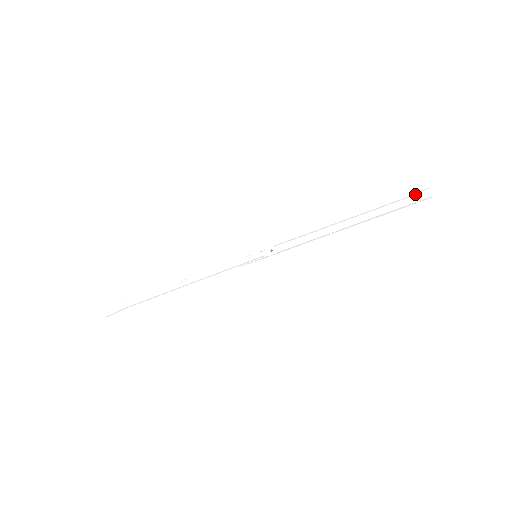
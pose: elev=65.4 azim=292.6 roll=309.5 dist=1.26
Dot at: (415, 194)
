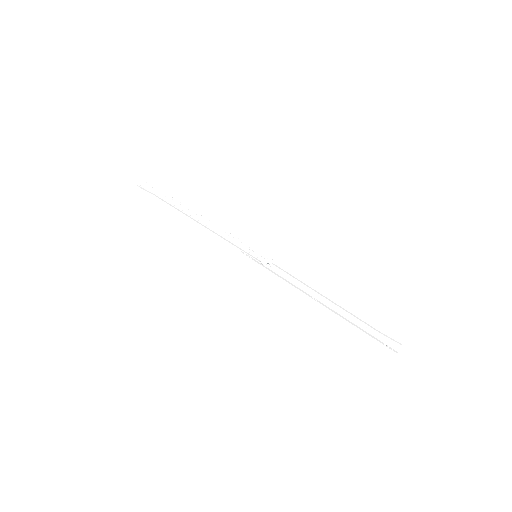
Dot at: (389, 338)
